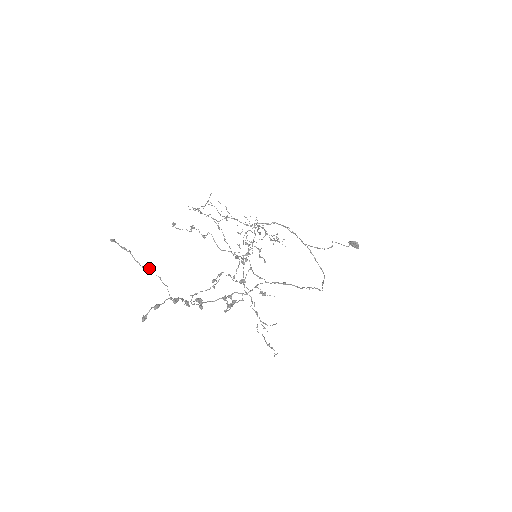
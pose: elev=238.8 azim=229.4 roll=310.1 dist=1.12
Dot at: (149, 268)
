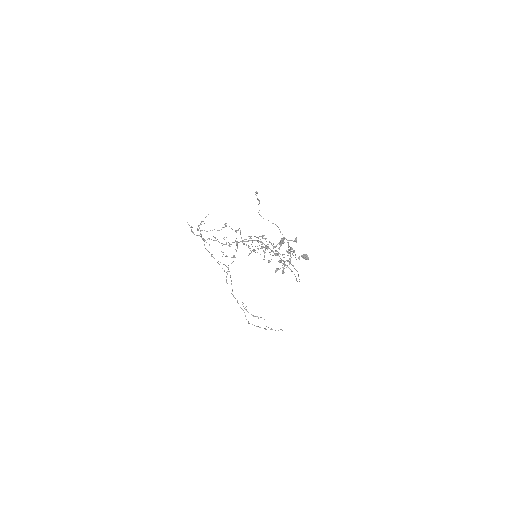
Dot at: occluded
